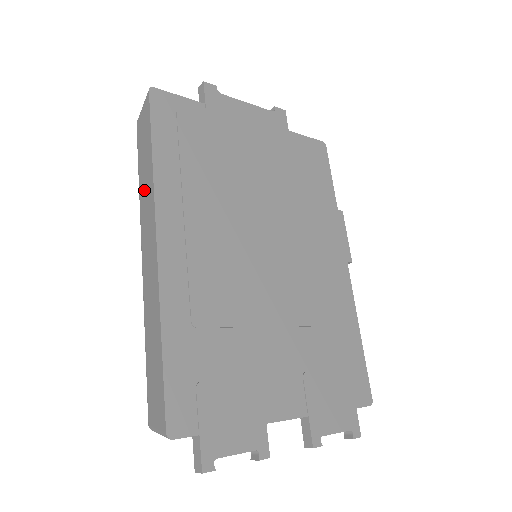
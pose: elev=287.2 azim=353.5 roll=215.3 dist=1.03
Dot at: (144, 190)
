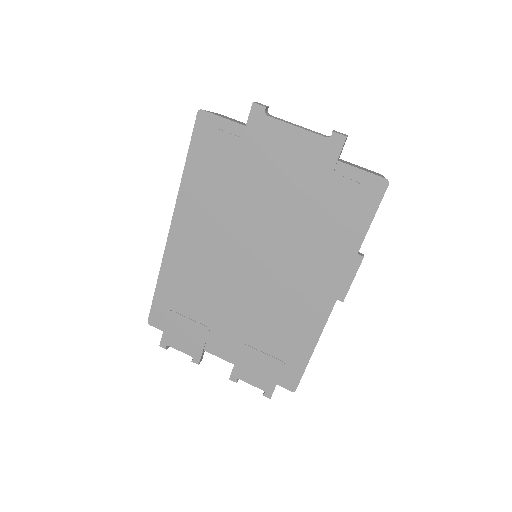
Dot at: occluded
